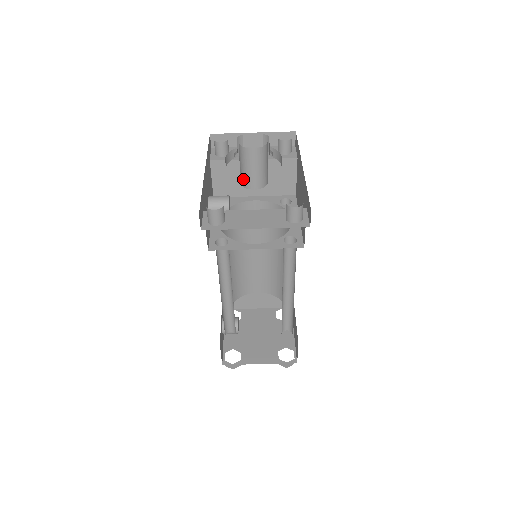
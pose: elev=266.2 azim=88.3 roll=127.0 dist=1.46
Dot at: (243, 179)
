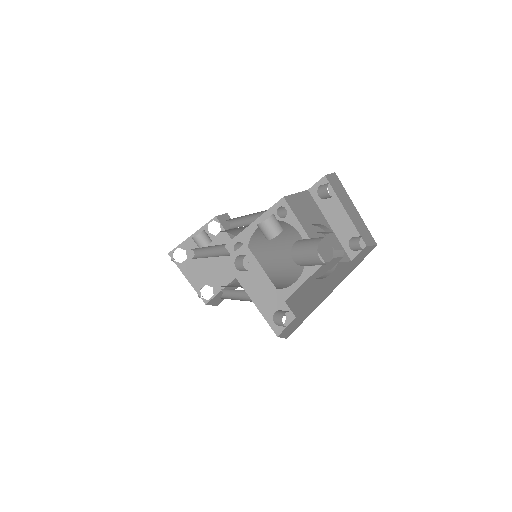
Dot at: (297, 249)
